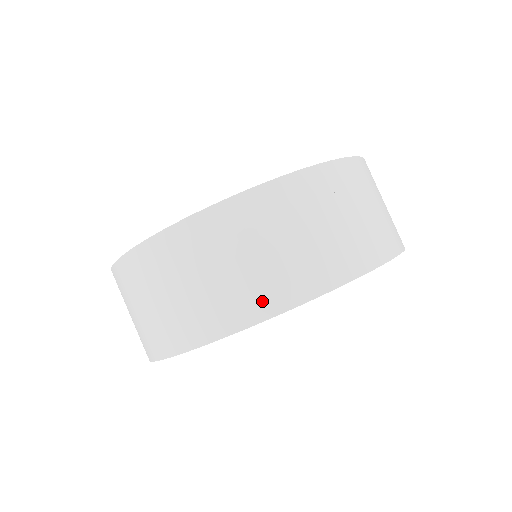
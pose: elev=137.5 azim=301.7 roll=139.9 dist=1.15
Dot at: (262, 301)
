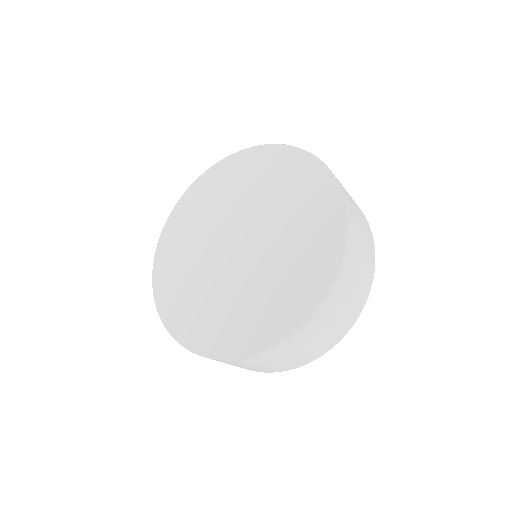
Dot at: (296, 365)
